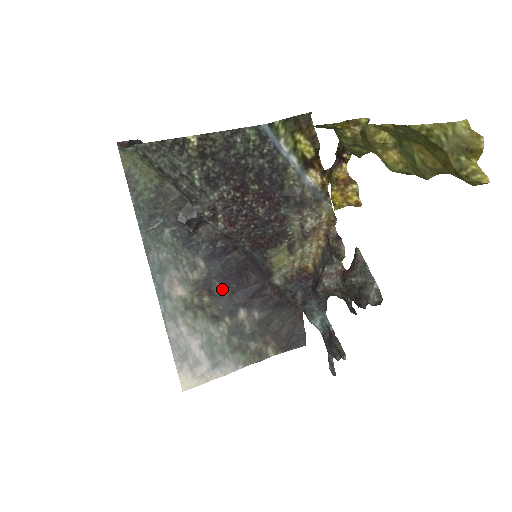
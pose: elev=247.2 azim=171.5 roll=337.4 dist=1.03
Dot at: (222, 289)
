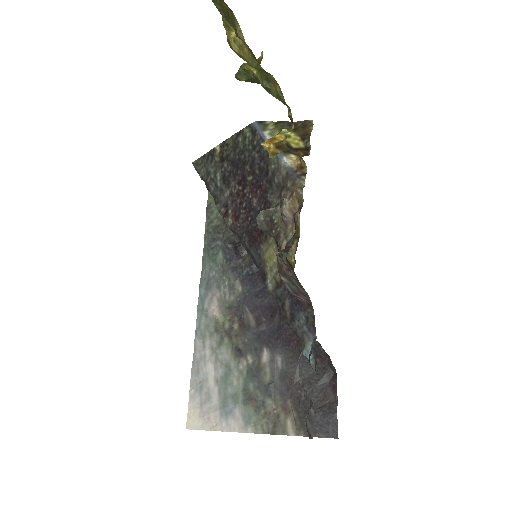
Dot at: (252, 320)
